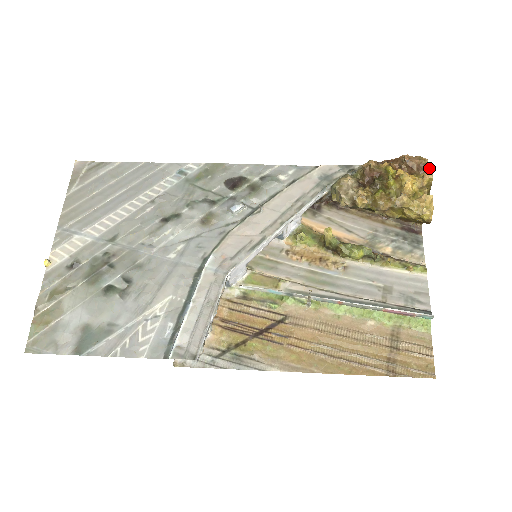
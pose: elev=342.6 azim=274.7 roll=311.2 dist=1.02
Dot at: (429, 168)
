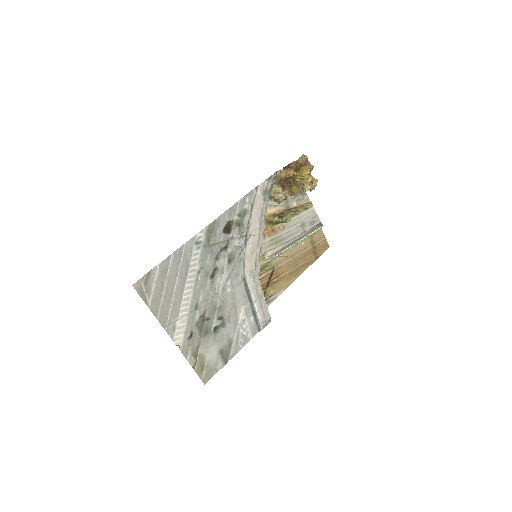
Dot at: occluded
